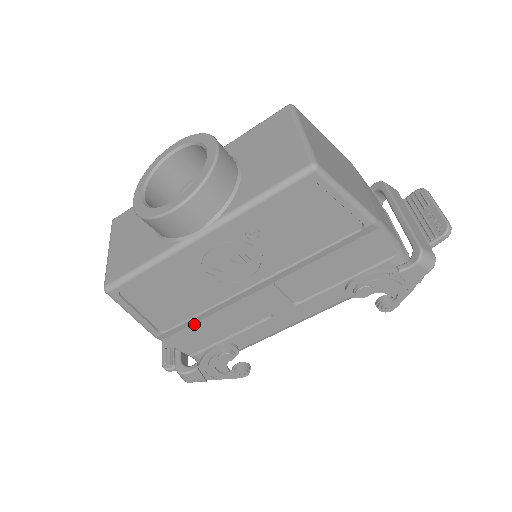
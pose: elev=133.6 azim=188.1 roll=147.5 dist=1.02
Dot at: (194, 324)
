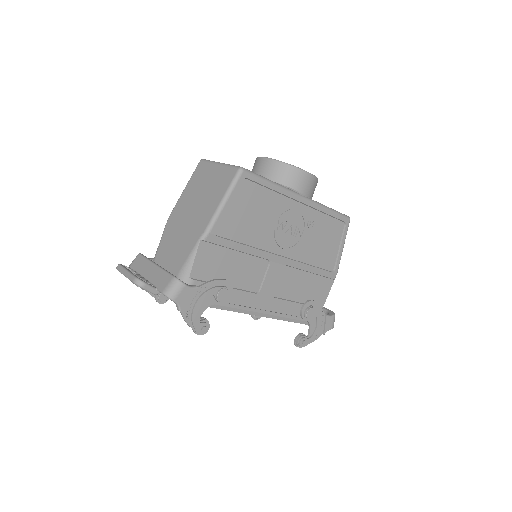
Dot at: (228, 251)
